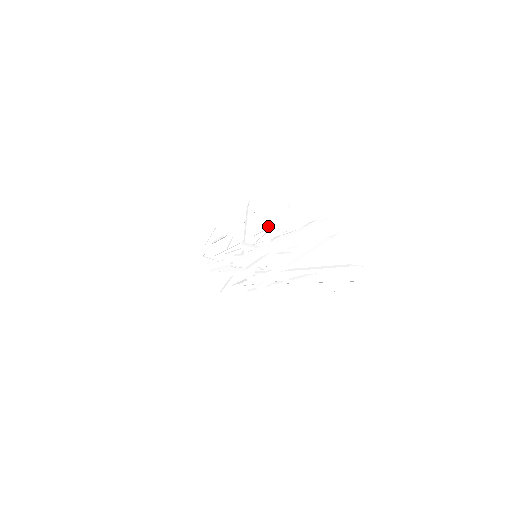
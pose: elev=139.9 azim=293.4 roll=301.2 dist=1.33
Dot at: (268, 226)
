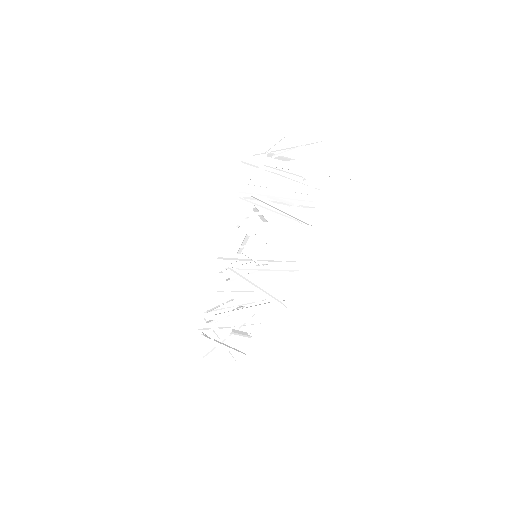
Dot at: occluded
